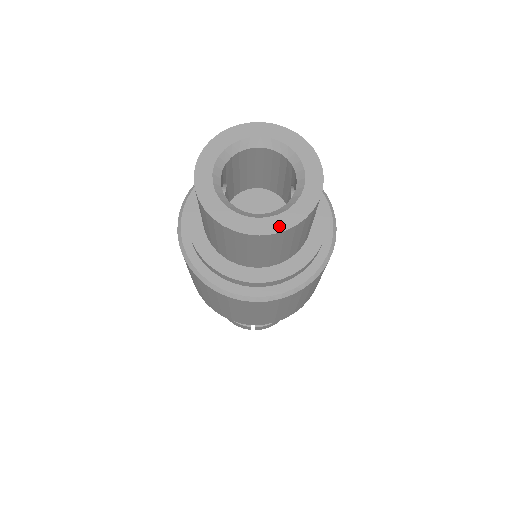
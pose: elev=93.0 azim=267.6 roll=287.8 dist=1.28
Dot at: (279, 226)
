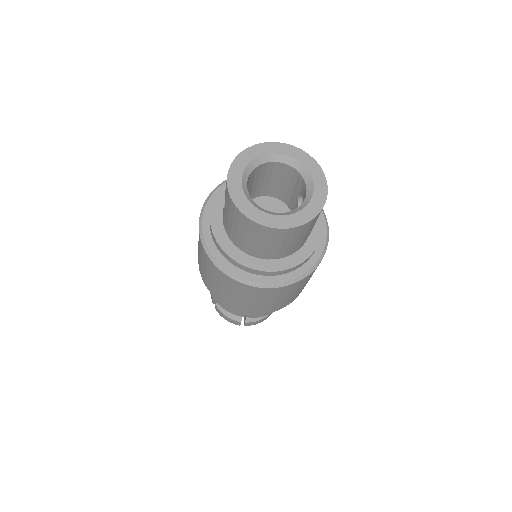
Dot at: (293, 223)
